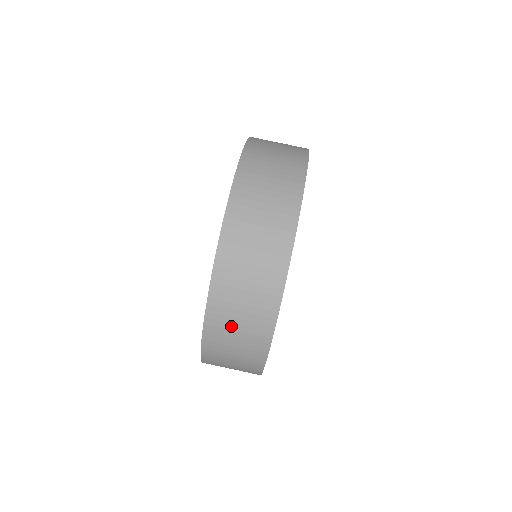
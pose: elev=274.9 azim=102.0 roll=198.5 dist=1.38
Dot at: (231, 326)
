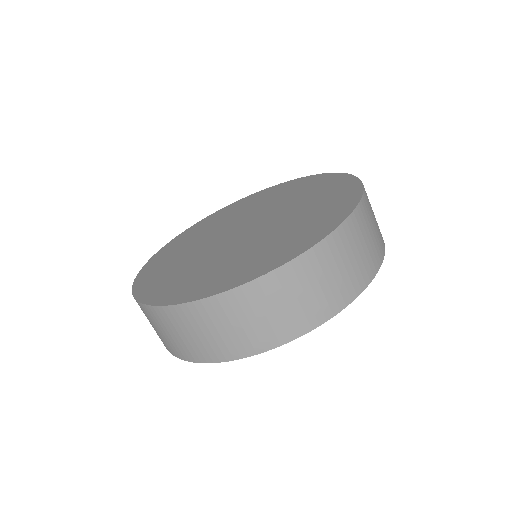
Dot at: (266, 306)
